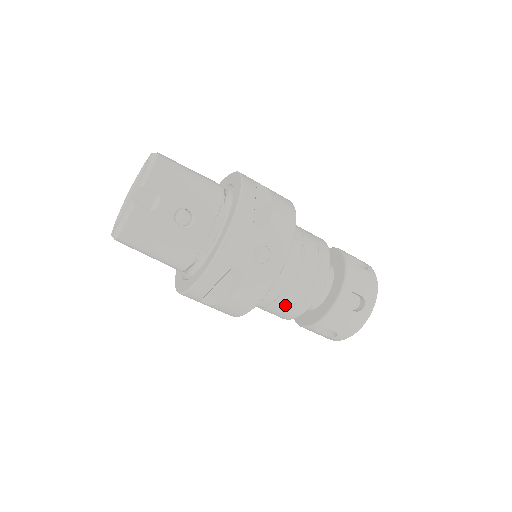
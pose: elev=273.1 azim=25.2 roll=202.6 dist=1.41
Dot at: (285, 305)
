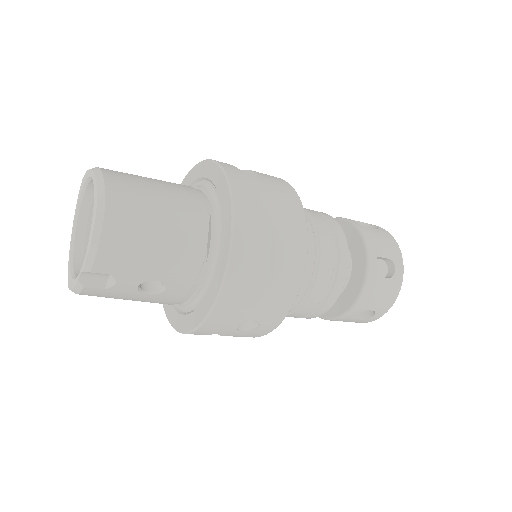
Dot at: occluded
